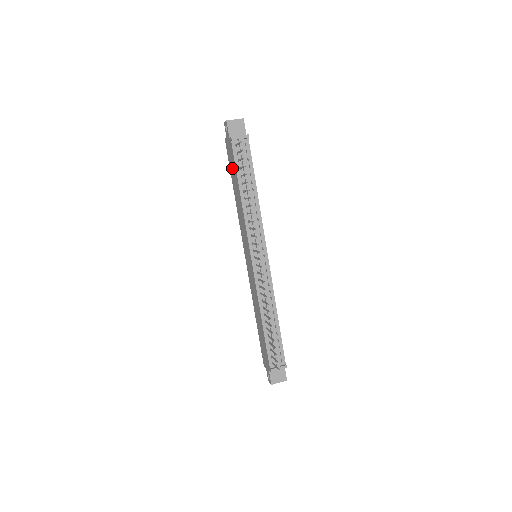
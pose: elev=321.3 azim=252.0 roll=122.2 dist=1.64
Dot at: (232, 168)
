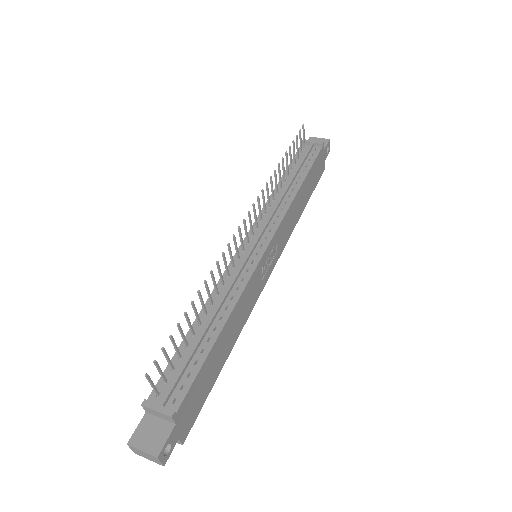
Dot at: occluded
